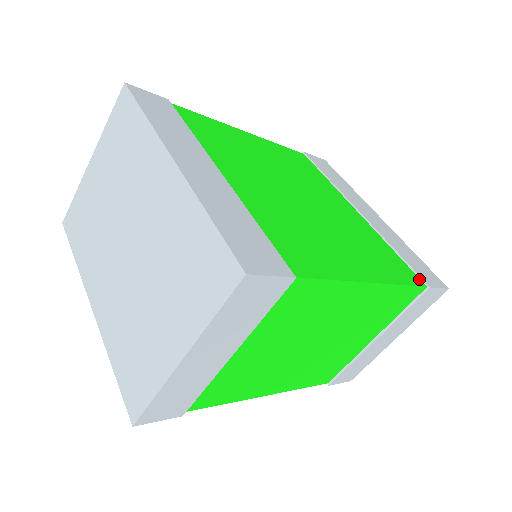
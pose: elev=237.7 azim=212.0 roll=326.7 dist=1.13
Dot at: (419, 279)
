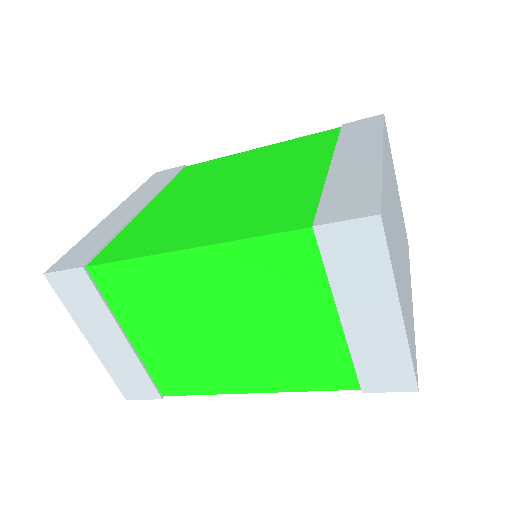
Dot at: (311, 220)
